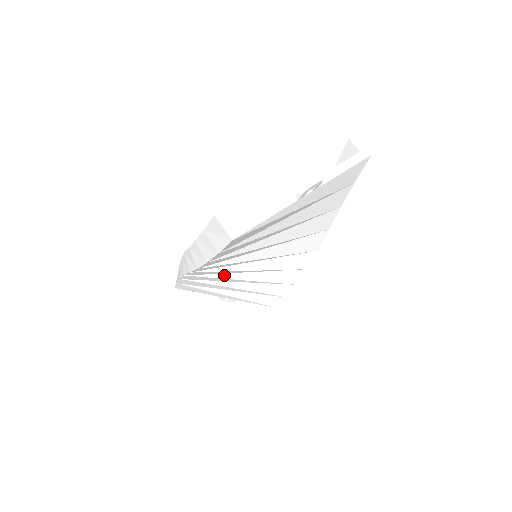
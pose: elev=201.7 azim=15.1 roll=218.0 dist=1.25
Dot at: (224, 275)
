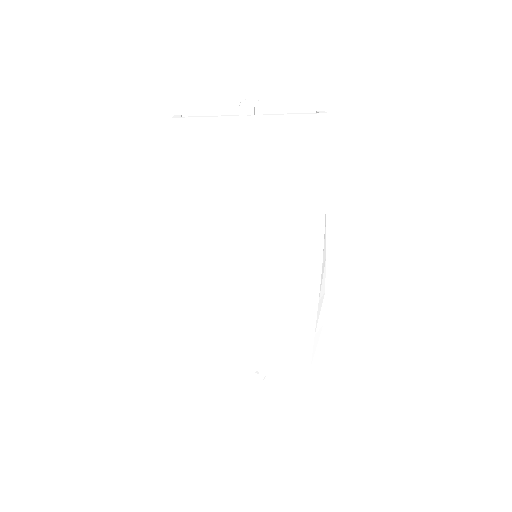
Dot at: (233, 287)
